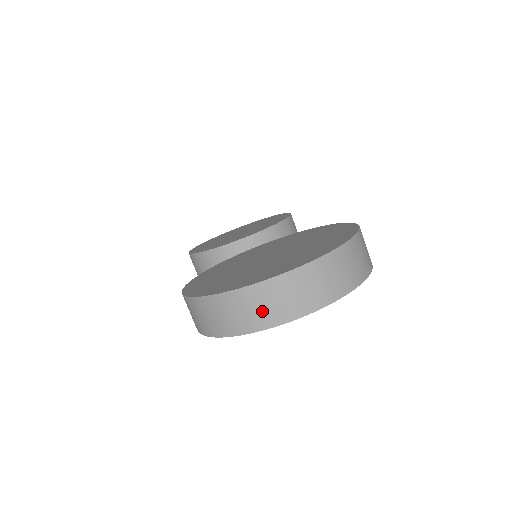
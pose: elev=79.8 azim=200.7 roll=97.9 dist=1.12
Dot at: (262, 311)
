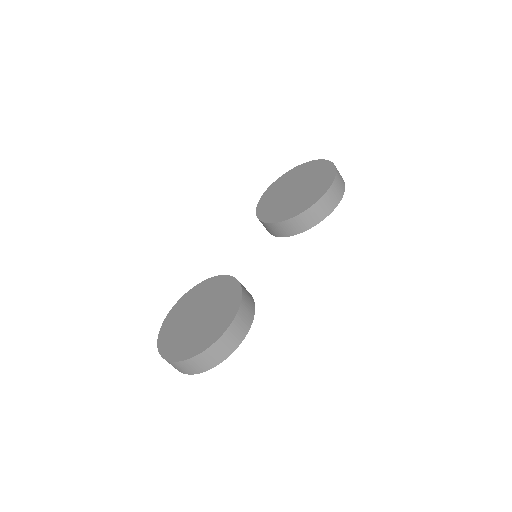
Dot at: occluded
